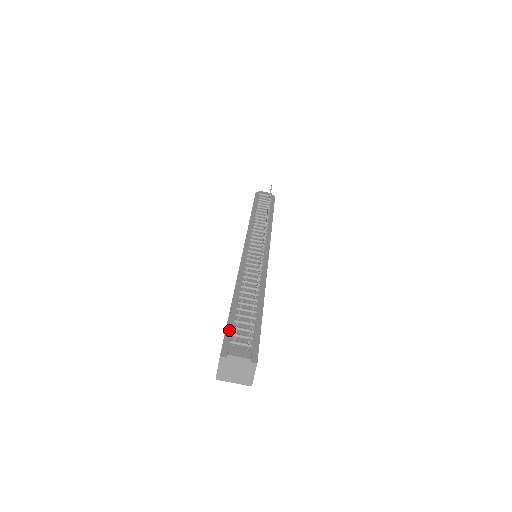
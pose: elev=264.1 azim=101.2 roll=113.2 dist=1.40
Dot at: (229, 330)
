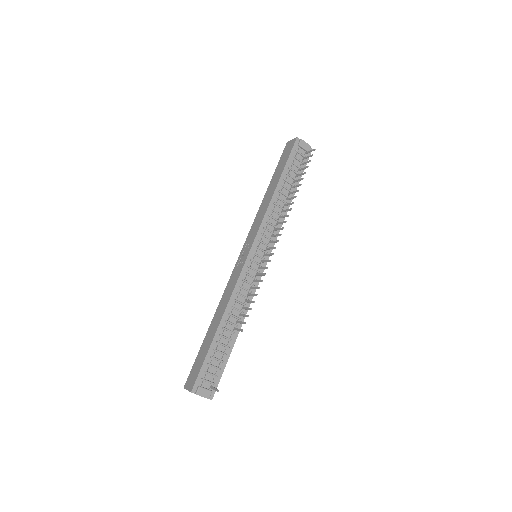
Dot at: (204, 366)
